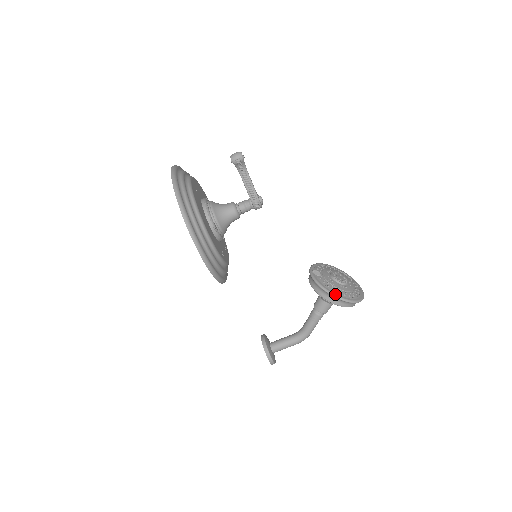
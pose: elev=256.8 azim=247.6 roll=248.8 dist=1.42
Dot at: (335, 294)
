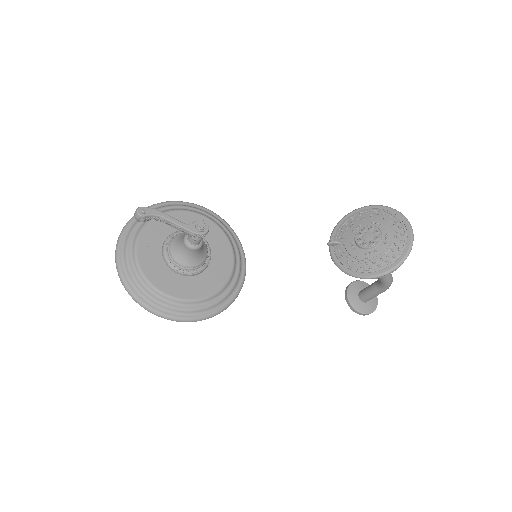
Dot at: (354, 274)
